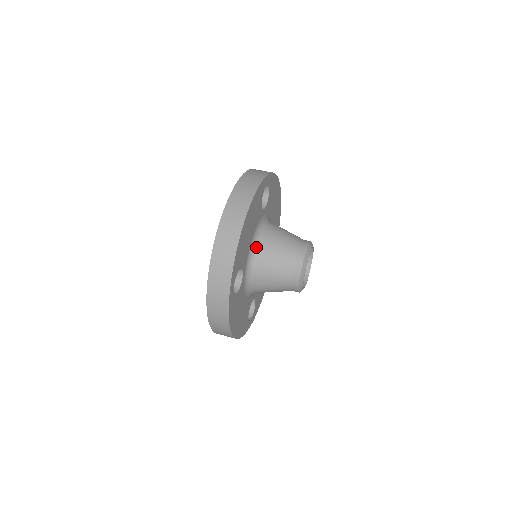
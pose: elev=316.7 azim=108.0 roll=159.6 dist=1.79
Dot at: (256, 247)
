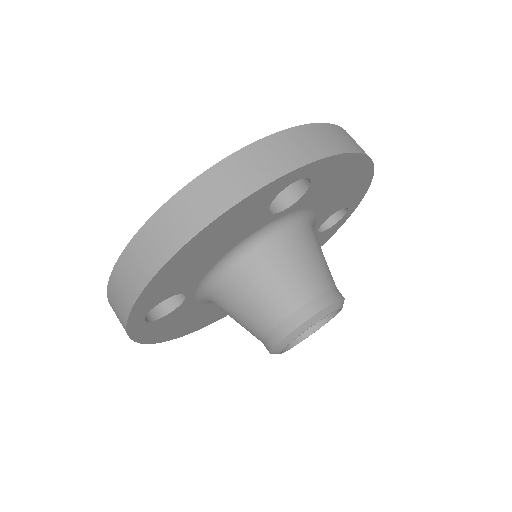
Dot at: (228, 268)
